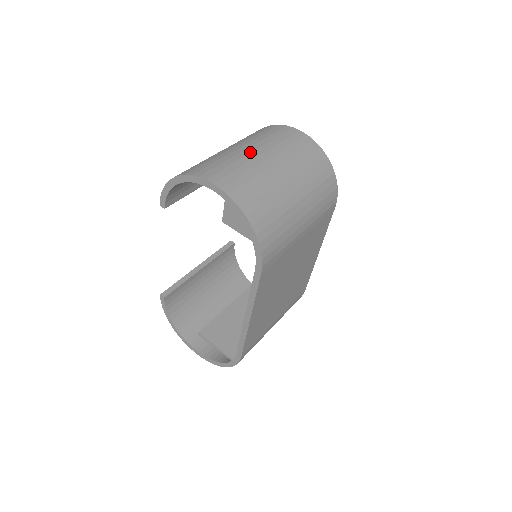
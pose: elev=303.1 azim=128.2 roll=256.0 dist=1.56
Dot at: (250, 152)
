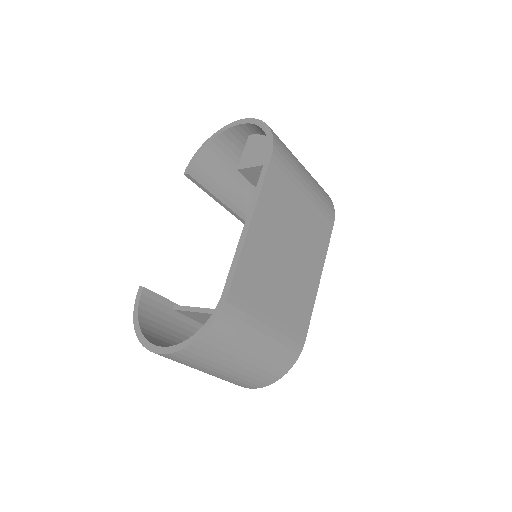
Dot at: occluded
